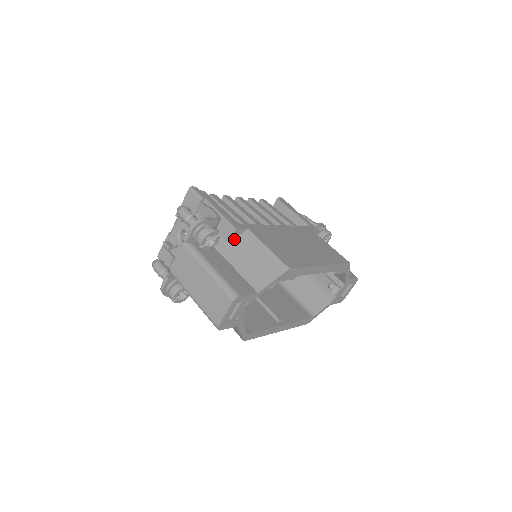
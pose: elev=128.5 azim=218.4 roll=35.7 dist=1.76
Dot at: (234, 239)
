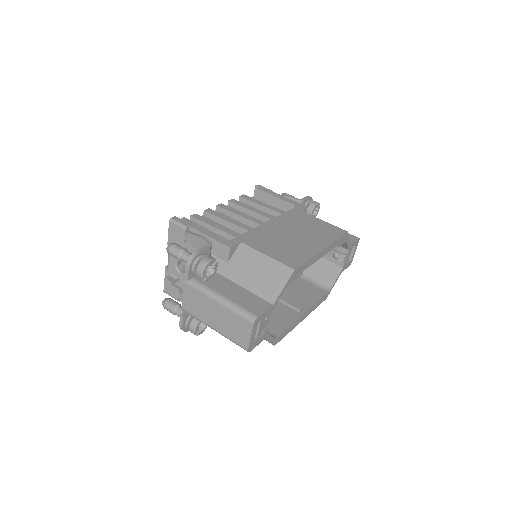
Dot at: (231, 257)
